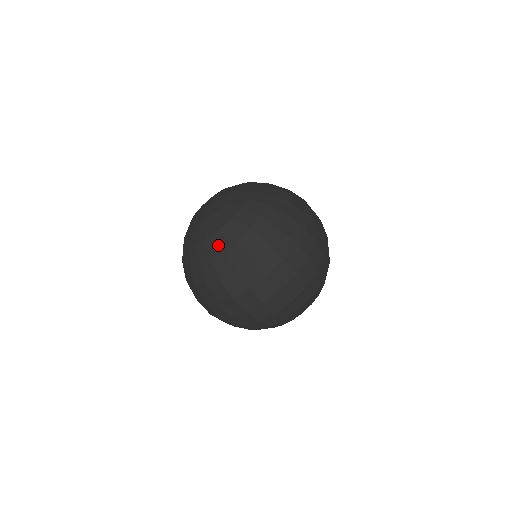
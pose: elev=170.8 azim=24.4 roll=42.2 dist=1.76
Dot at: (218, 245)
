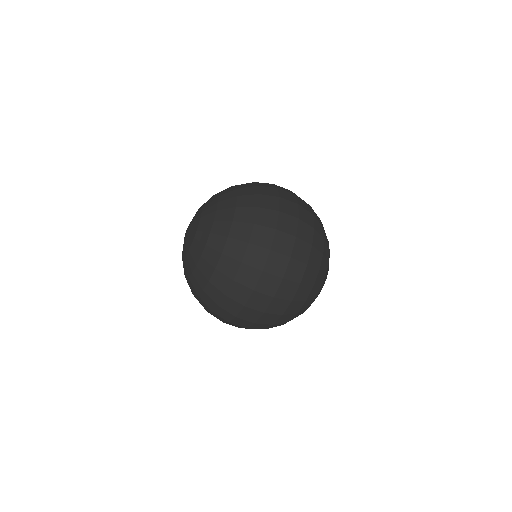
Dot at: (197, 284)
